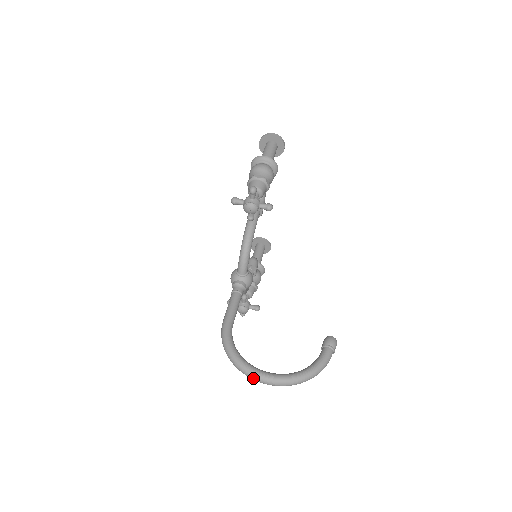
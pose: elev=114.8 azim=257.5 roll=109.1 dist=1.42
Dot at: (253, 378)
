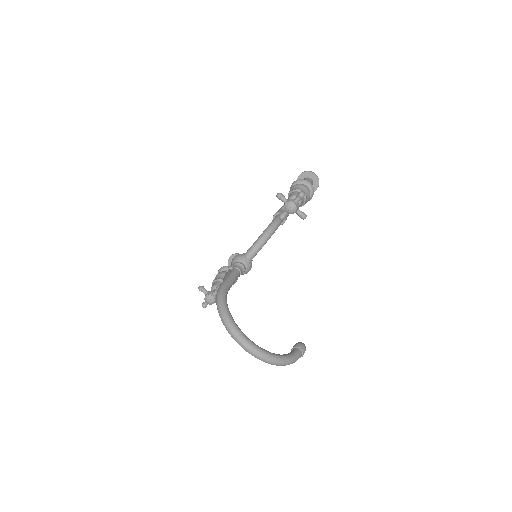
Dot at: (237, 338)
